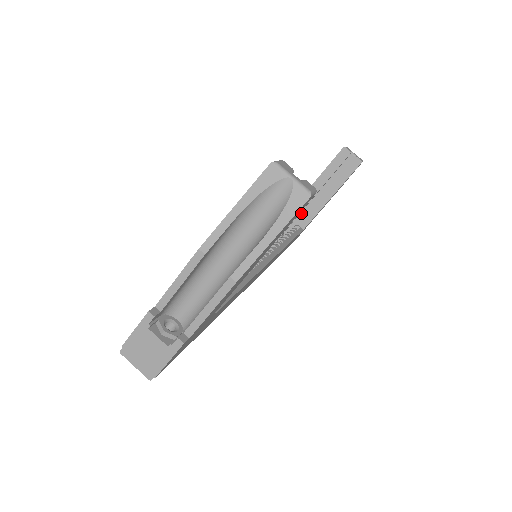
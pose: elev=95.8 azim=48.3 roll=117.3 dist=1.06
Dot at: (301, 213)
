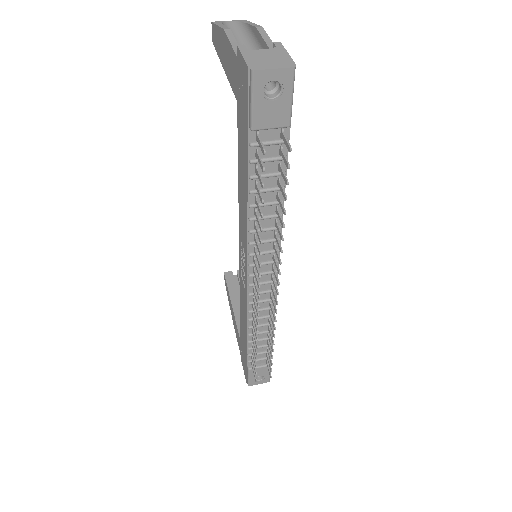
Dot at: occluded
